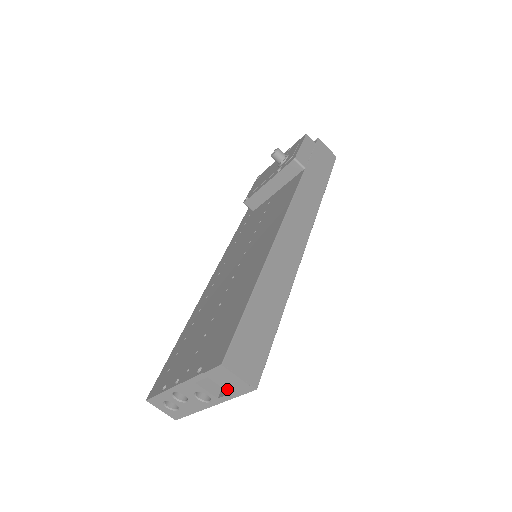
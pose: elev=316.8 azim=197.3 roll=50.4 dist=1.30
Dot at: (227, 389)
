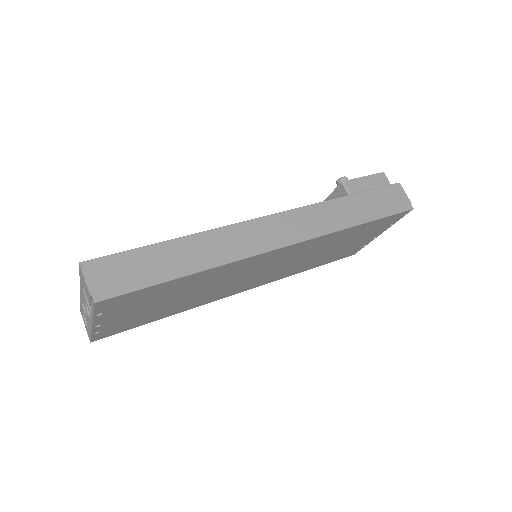
Dot at: (88, 299)
